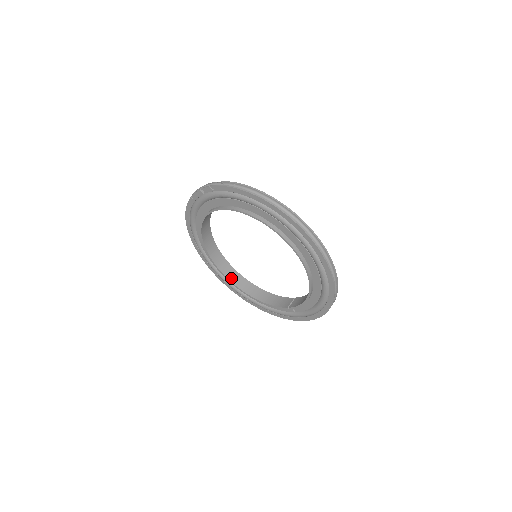
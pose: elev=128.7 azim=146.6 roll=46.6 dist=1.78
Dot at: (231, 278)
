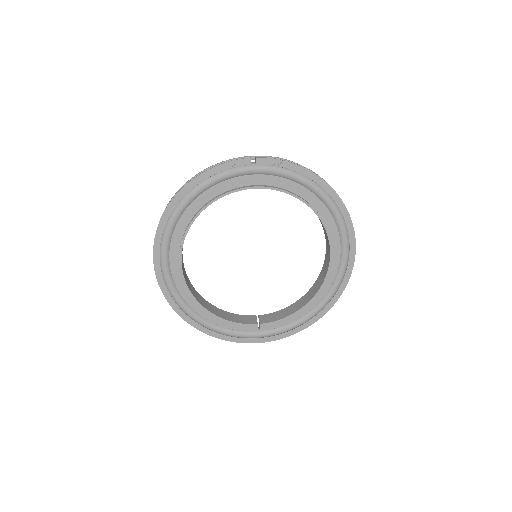
Dot at: (187, 283)
